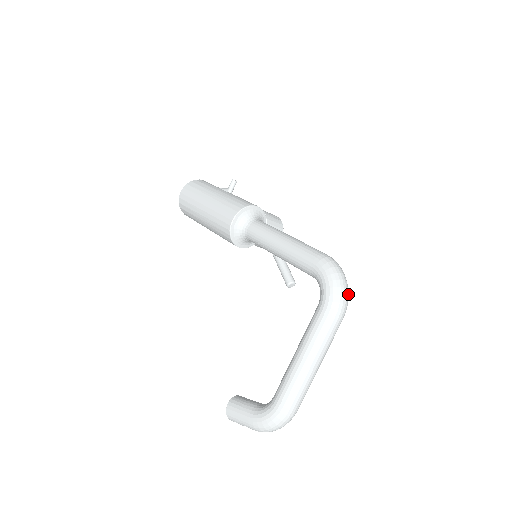
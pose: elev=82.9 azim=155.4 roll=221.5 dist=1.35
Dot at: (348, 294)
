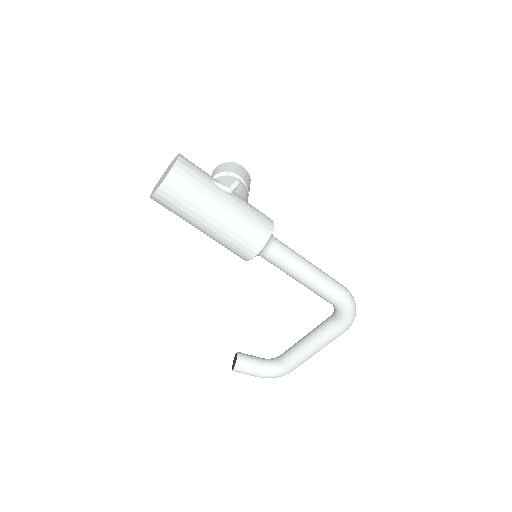
Dot at: occluded
